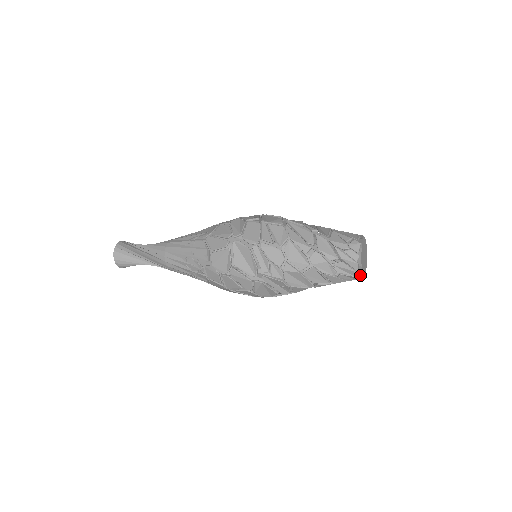
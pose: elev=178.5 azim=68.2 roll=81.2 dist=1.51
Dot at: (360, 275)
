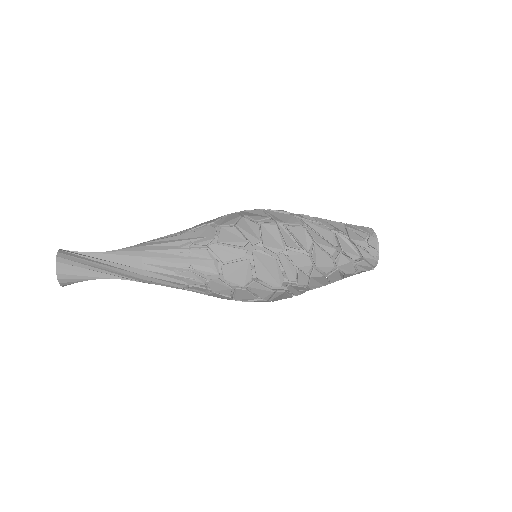
Dot at: (372, 268)
